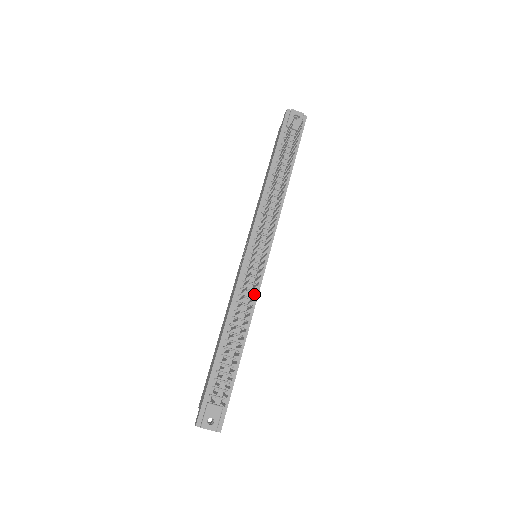
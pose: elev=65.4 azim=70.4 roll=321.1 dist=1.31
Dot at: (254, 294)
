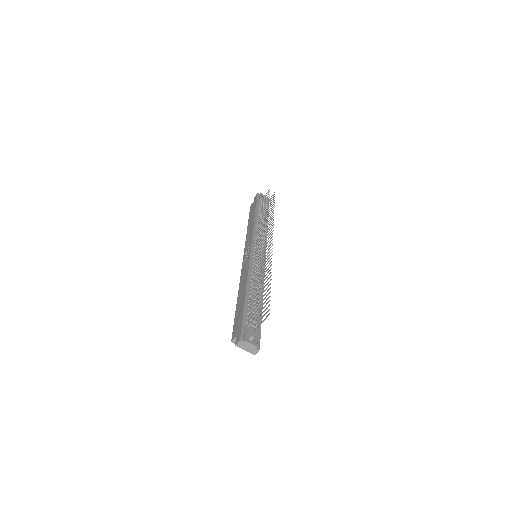
Dot at: occluded
